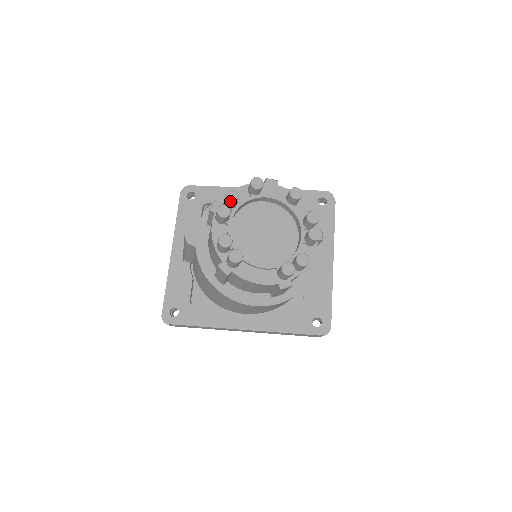
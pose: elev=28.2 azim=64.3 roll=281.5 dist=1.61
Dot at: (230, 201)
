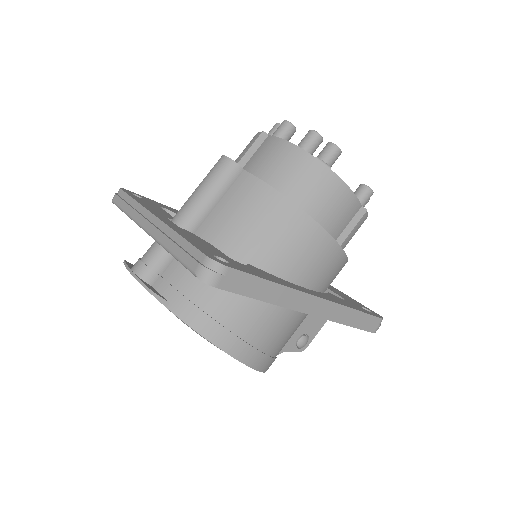
Dot at: occluded
